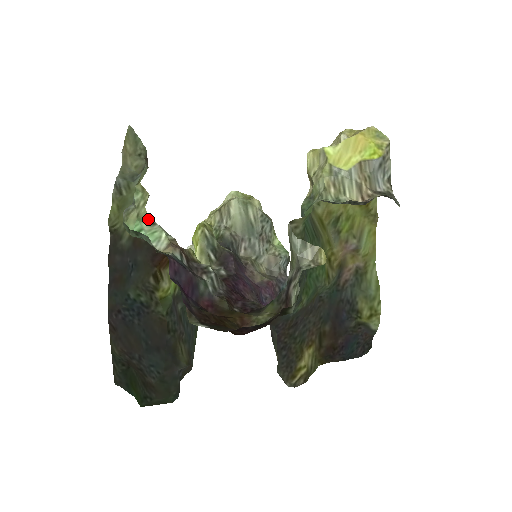
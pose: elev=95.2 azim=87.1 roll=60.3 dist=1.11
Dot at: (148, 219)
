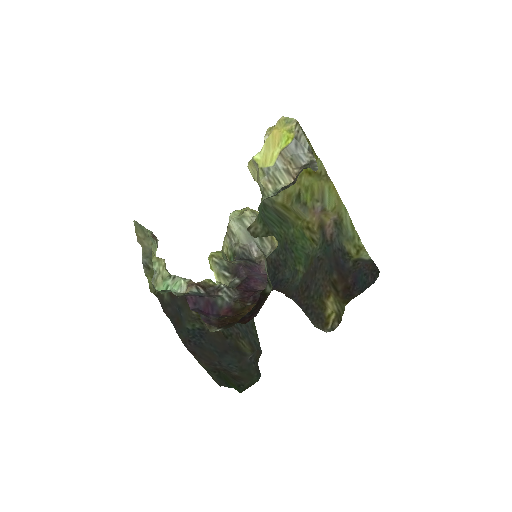
Dot at: (170, 276)
